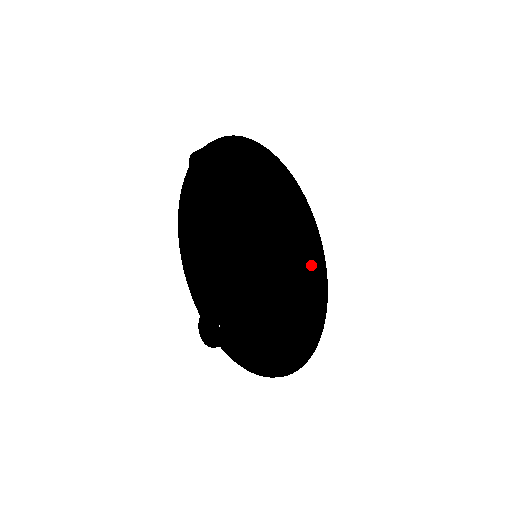
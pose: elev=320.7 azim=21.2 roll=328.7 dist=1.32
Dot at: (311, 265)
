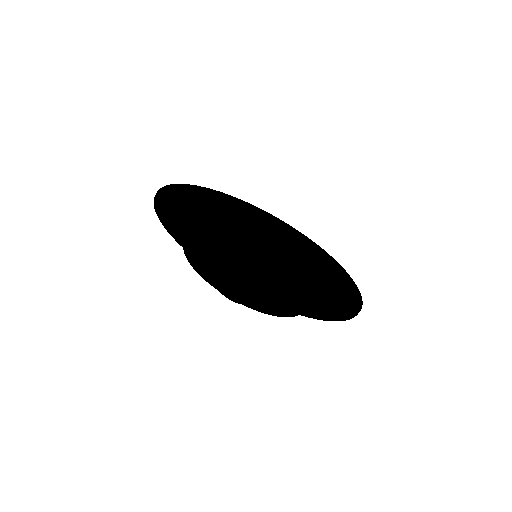
Dot at: (316, 256)
